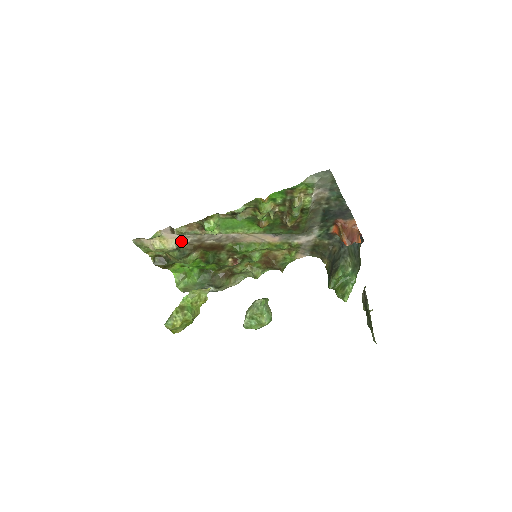
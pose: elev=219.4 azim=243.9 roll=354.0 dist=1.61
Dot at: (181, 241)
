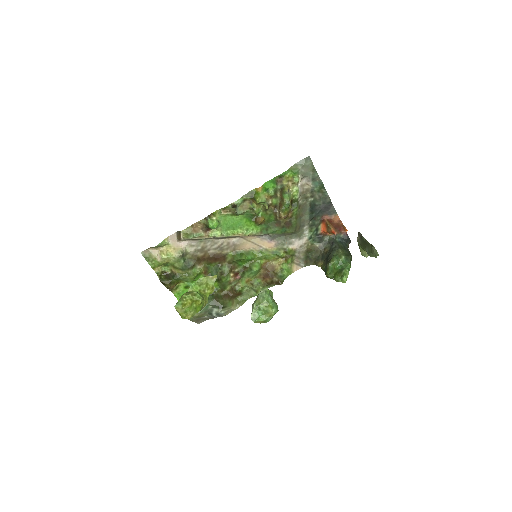
Dot at: (186, 250)
